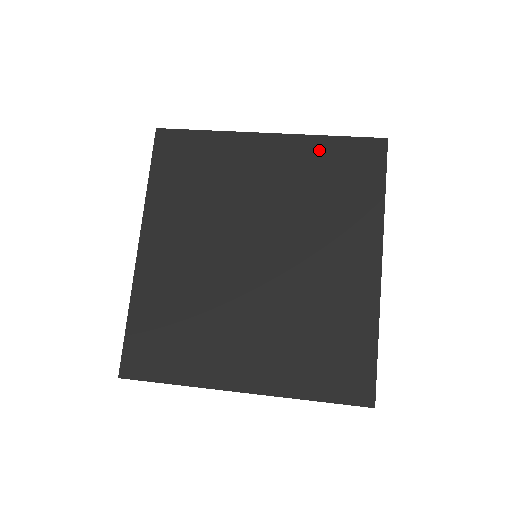
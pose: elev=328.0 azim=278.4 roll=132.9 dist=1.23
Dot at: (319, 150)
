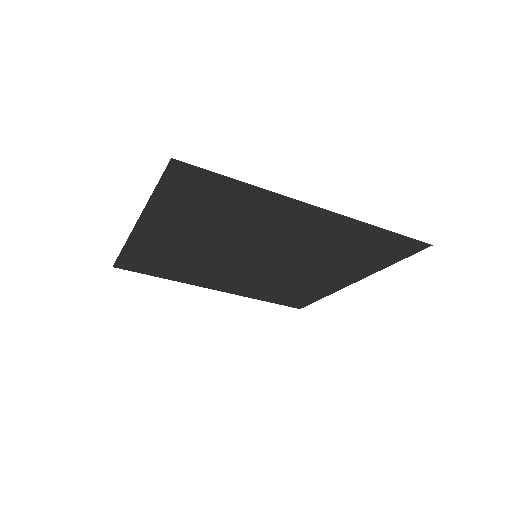
Dot at: (373, 262)
